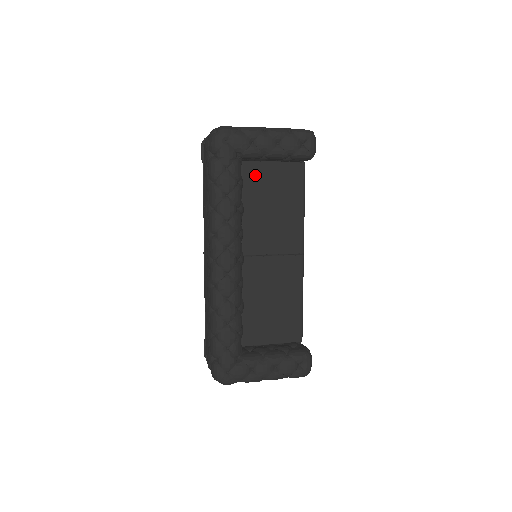
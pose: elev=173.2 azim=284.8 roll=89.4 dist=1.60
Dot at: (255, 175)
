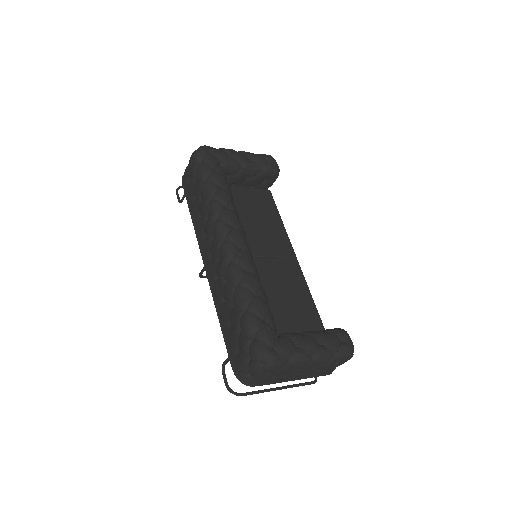
Dot at: (234, 195)
